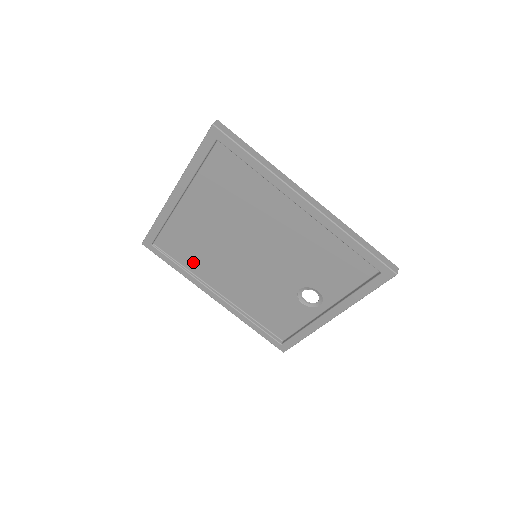
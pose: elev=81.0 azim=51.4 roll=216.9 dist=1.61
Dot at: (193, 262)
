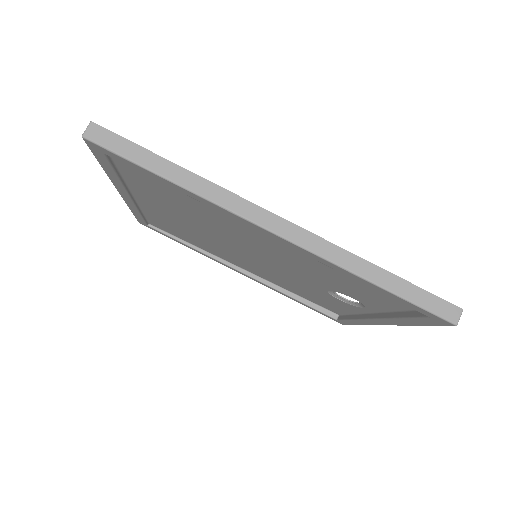
Dot at: (198, 244)
